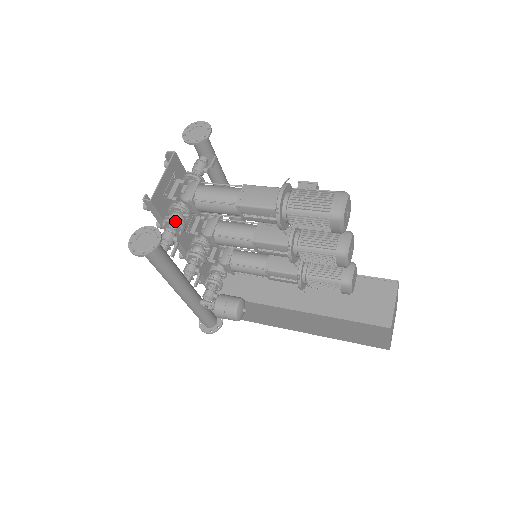
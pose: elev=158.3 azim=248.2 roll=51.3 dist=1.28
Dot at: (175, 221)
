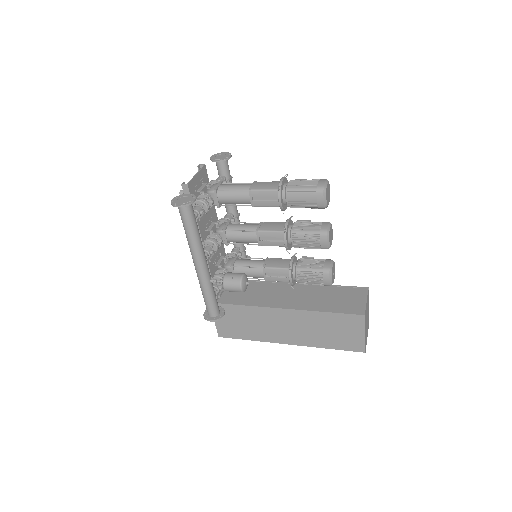
Dot at: (203, 201)
